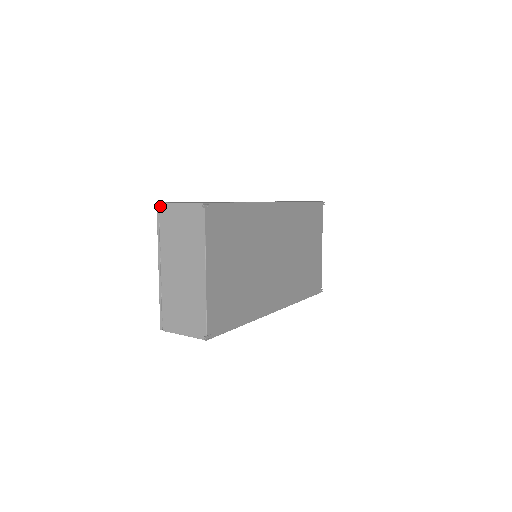
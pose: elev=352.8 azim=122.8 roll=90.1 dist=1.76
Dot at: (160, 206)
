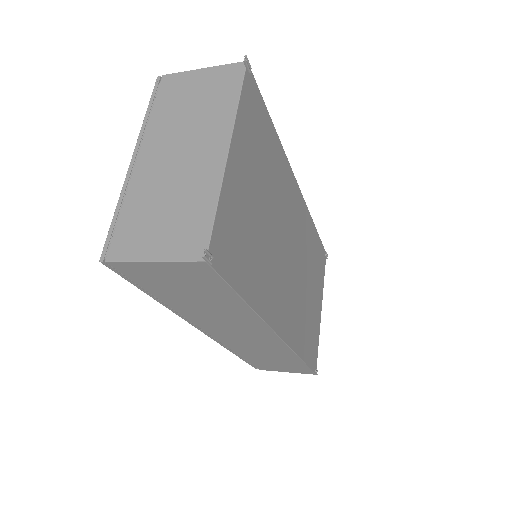
Dot at: (163, 78)
